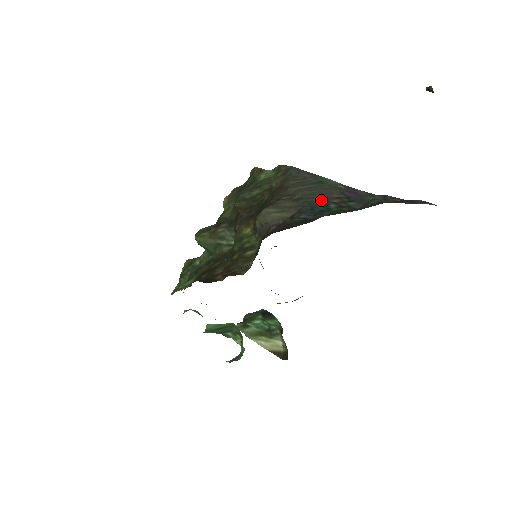
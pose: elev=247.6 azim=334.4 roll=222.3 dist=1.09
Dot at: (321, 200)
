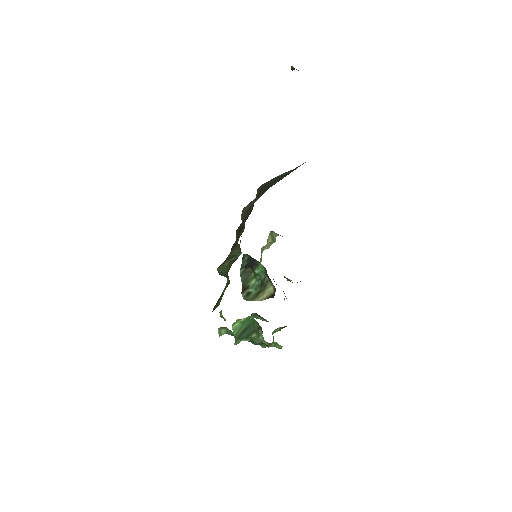
Dot at: occluded
